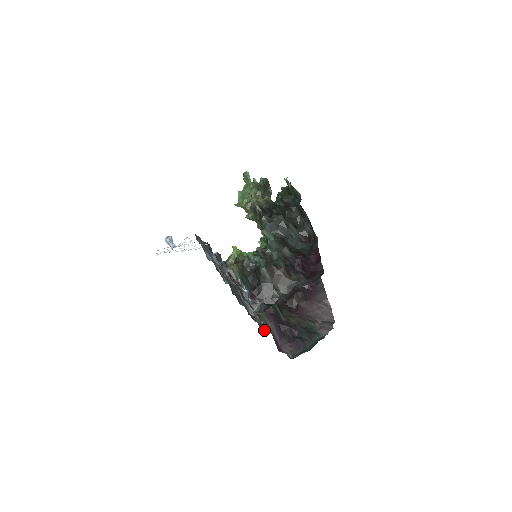
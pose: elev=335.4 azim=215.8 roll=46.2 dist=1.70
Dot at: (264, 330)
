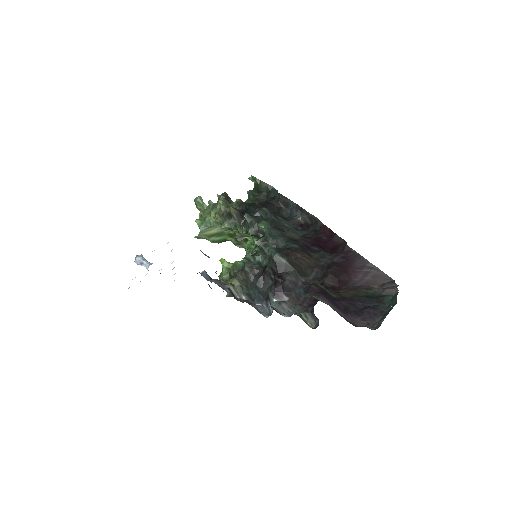
Dot at: (312, 328)
